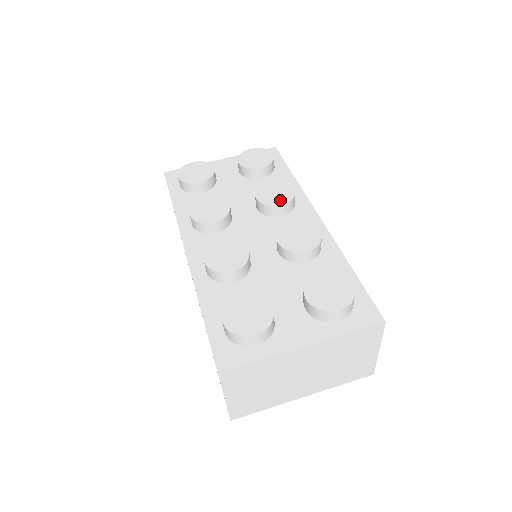
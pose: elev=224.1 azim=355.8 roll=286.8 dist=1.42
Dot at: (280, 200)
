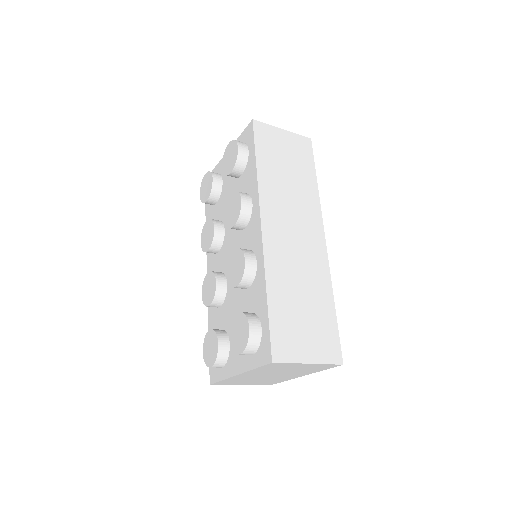
Dot at: (233, 219)
